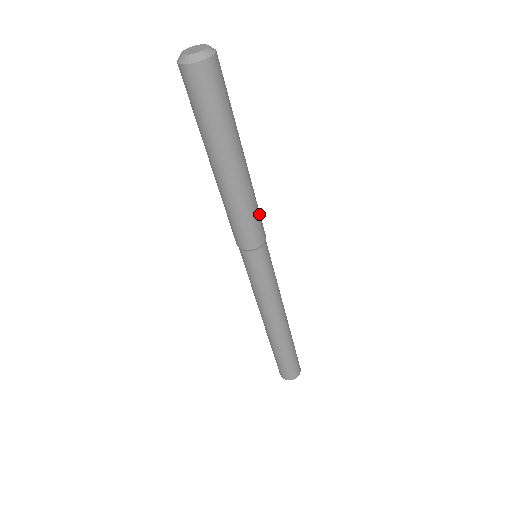
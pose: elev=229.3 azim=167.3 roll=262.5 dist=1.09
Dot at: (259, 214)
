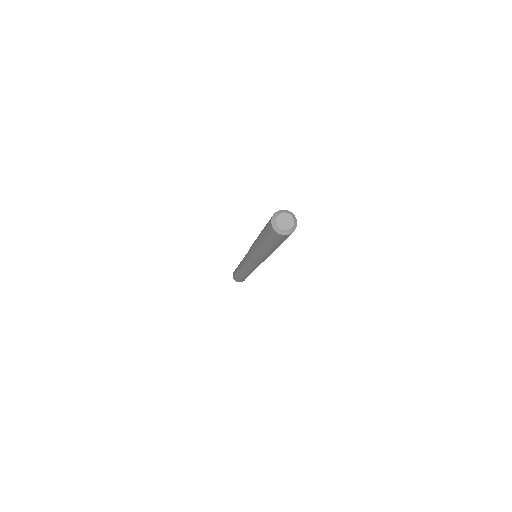
Dot at: occluded
